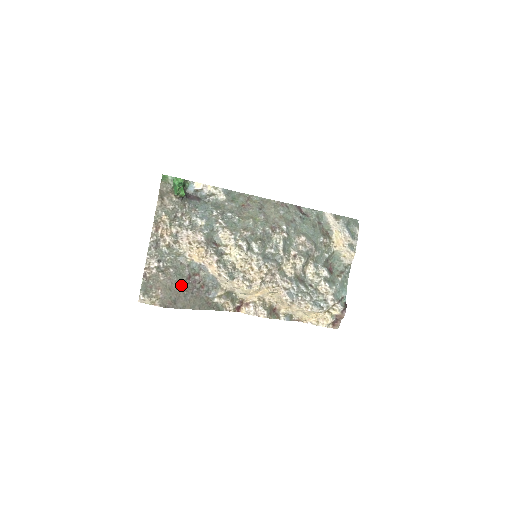
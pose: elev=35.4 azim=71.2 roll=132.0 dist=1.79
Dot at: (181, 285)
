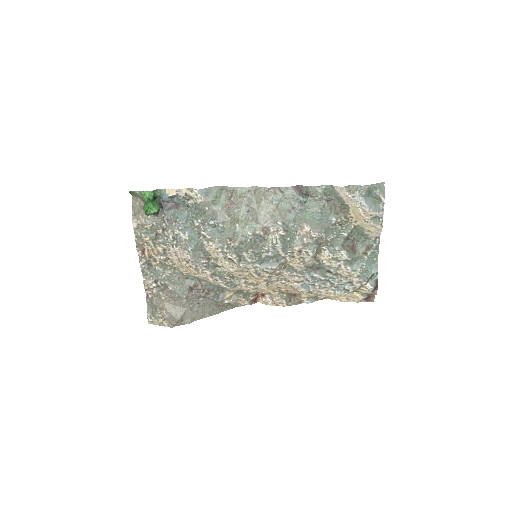
Dot at: (184, 300)
